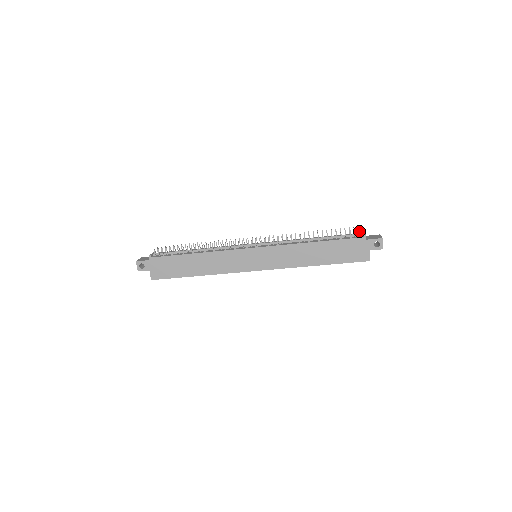
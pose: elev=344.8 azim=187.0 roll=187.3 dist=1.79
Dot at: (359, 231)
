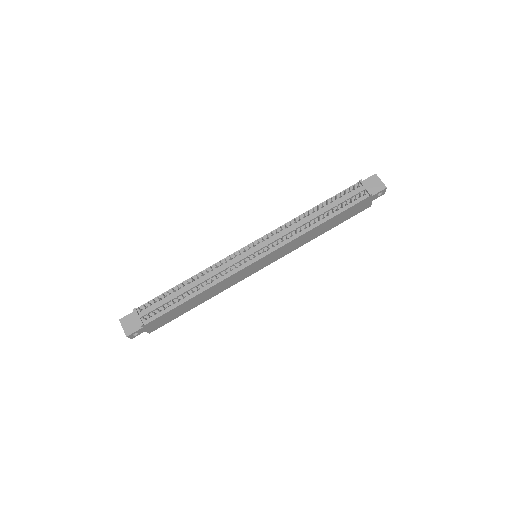
Dot at: (364, 192)
